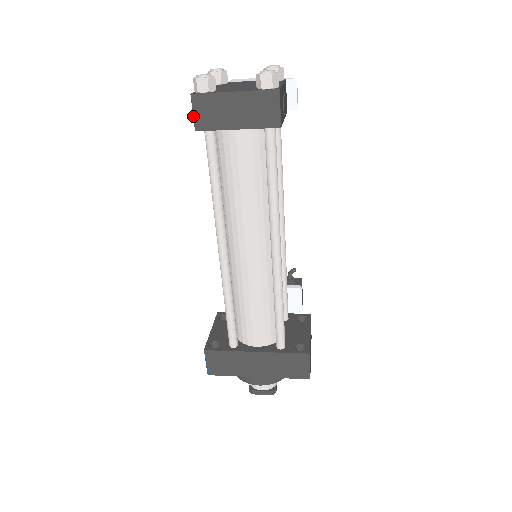
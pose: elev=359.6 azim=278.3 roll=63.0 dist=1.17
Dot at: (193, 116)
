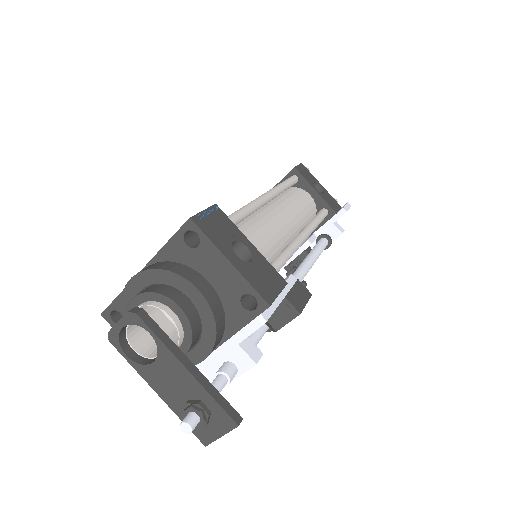
Dot at: occluded
